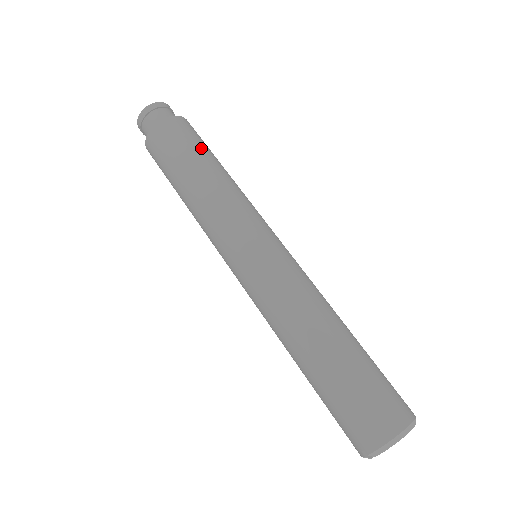
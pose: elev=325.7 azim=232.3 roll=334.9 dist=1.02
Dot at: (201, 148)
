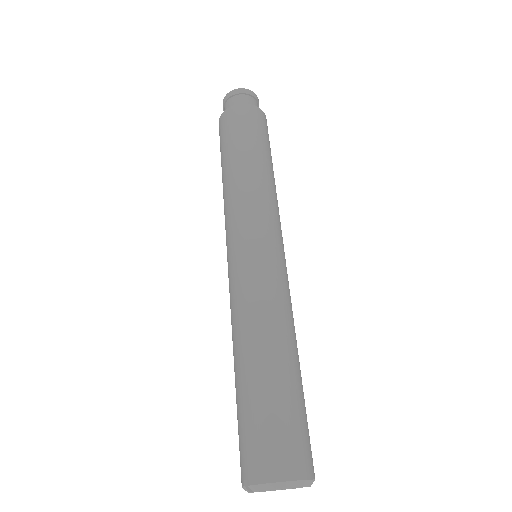
Dot at: (263, 143)
